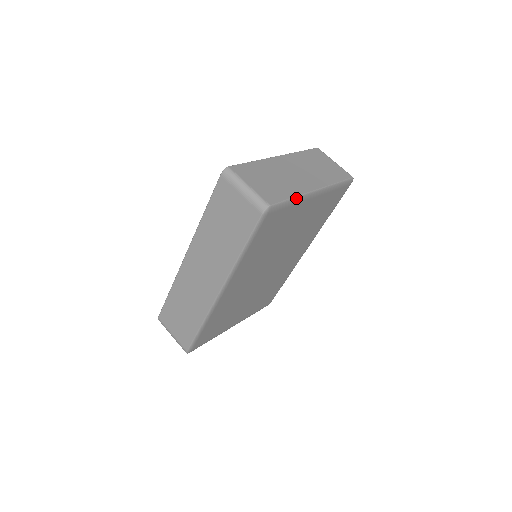
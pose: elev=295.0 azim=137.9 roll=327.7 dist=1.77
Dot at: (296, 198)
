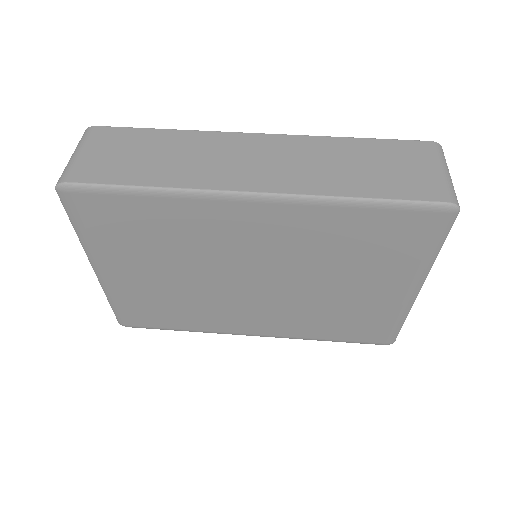
Dot at: (435, 257)
